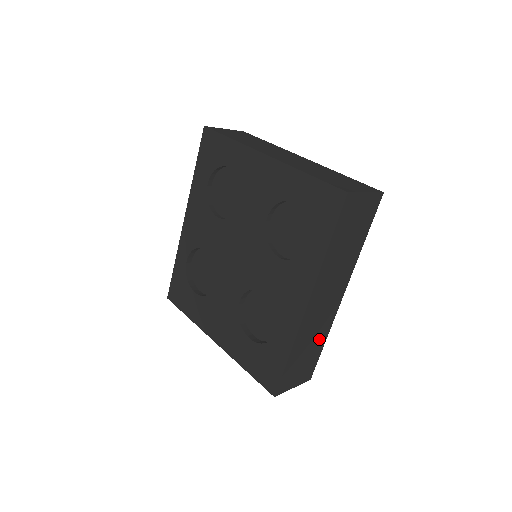
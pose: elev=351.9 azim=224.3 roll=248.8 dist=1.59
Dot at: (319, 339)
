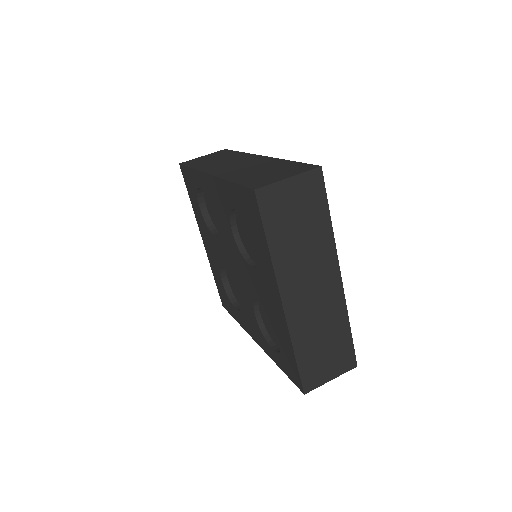
Dot at: occluded
